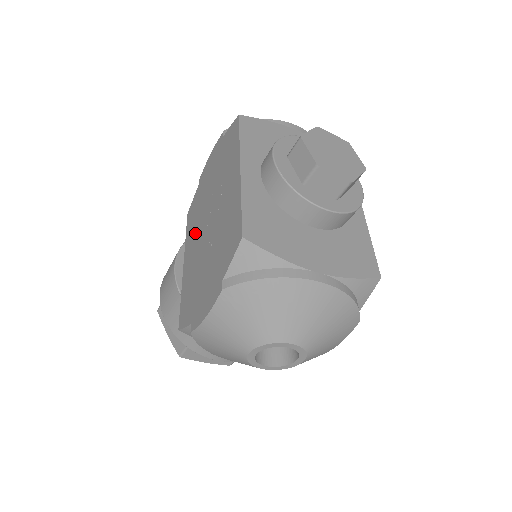
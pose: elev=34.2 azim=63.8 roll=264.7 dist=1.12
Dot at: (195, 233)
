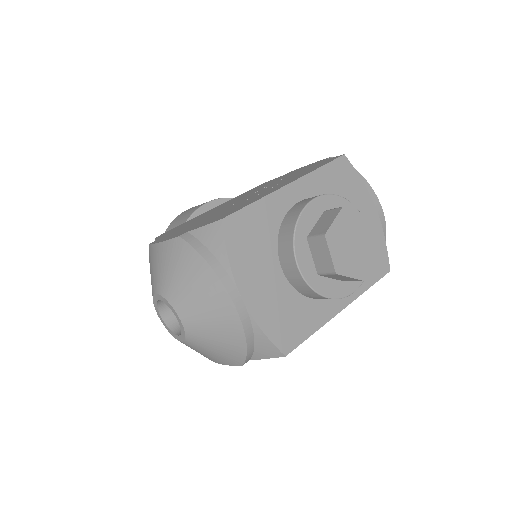
Dot at: (239, 197)
